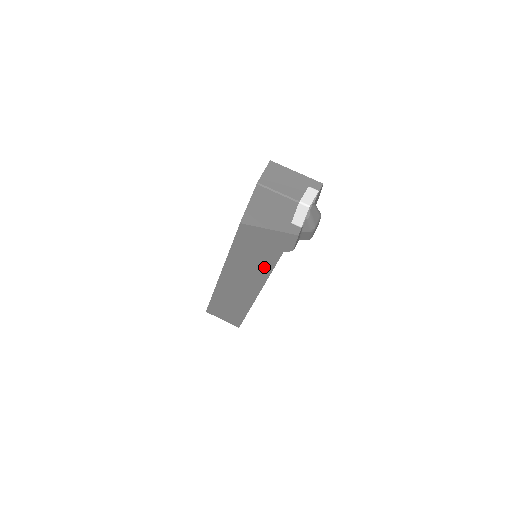
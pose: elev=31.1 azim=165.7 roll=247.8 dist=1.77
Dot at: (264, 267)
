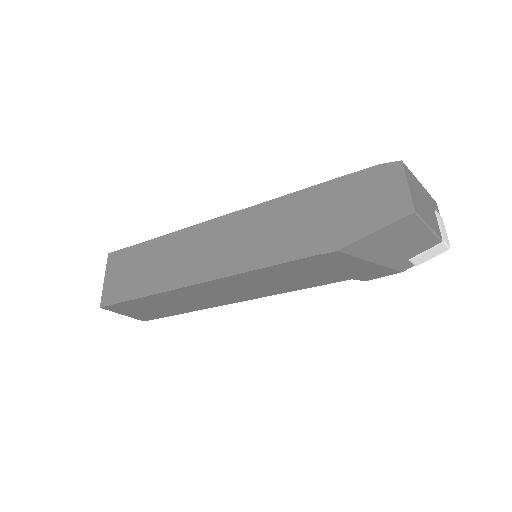
Dot at: (294, 286)
